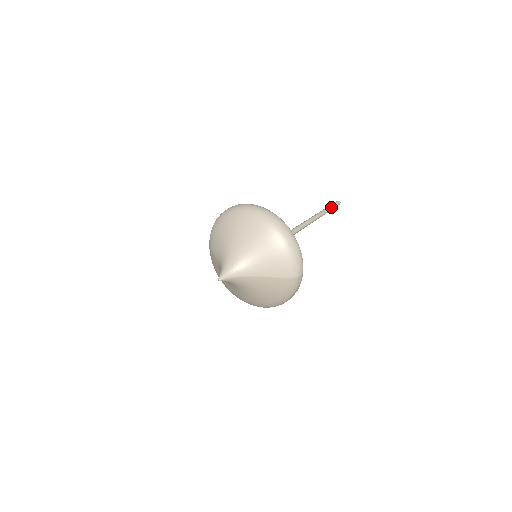
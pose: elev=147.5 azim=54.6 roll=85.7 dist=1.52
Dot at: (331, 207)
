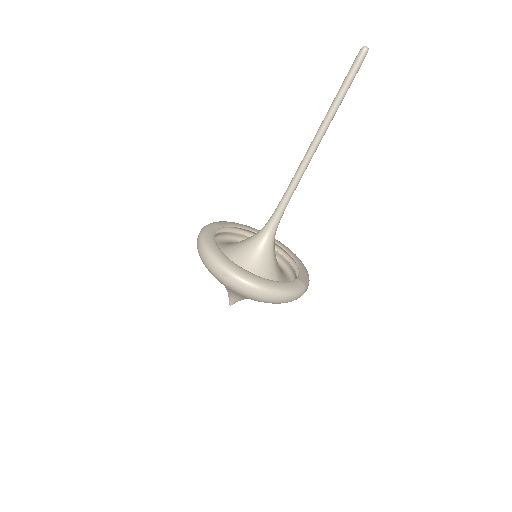
Dot at: (348, 84)
